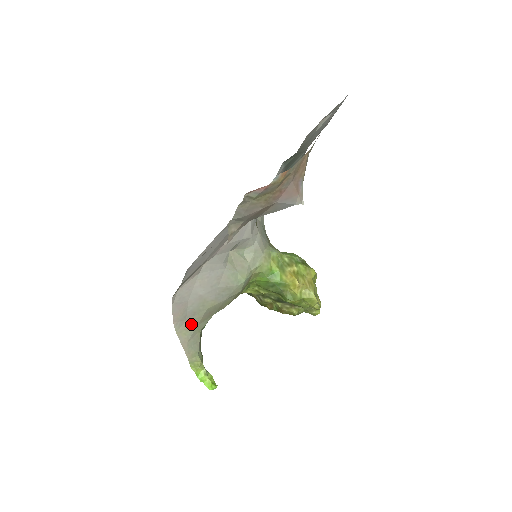
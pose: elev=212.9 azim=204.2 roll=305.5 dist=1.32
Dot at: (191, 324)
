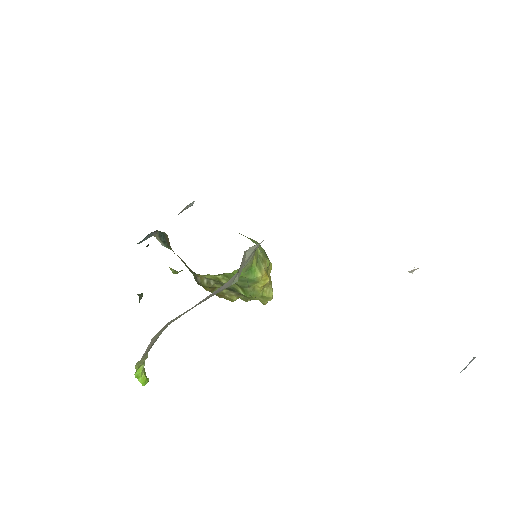
Dot at: (167, 325)
